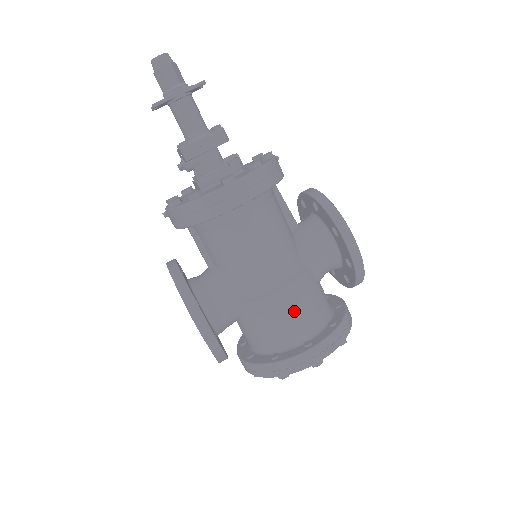
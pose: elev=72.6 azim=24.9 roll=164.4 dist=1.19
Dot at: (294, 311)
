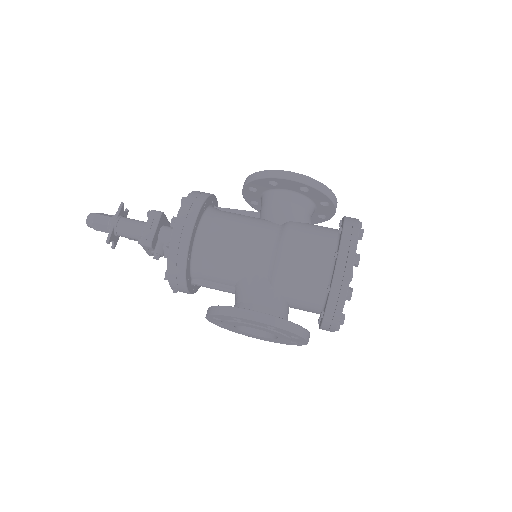
Dot at: (303, 249)
